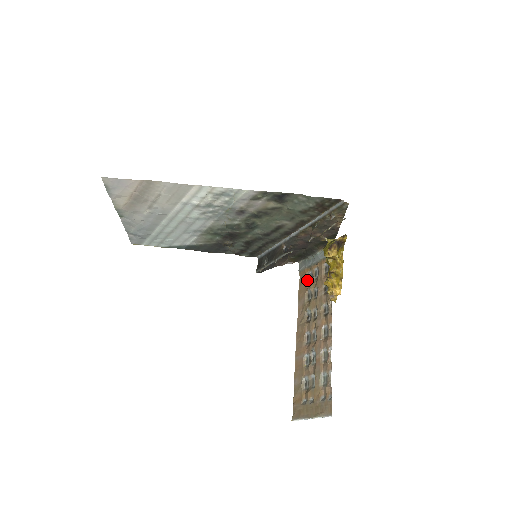
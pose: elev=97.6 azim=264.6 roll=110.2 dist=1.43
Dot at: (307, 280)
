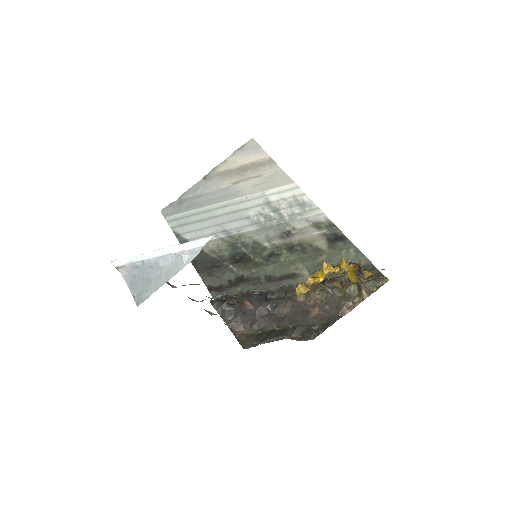
Dot at: occluded
